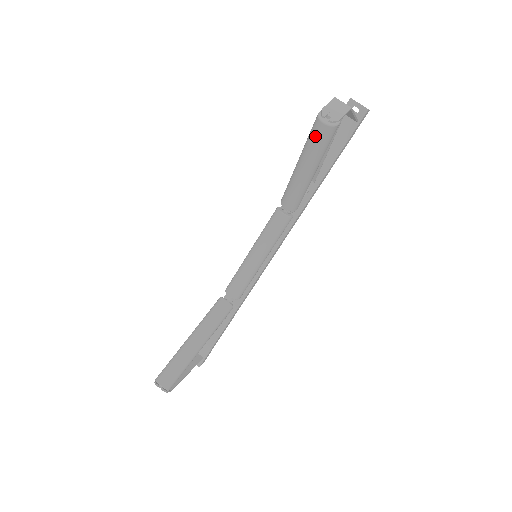
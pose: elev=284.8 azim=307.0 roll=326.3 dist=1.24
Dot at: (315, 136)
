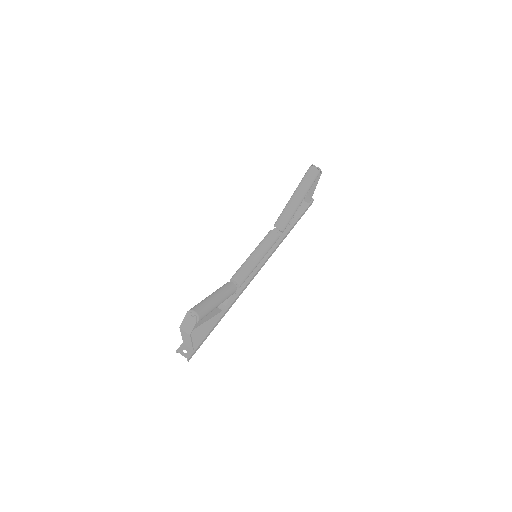
Dot at: (309, 175)
